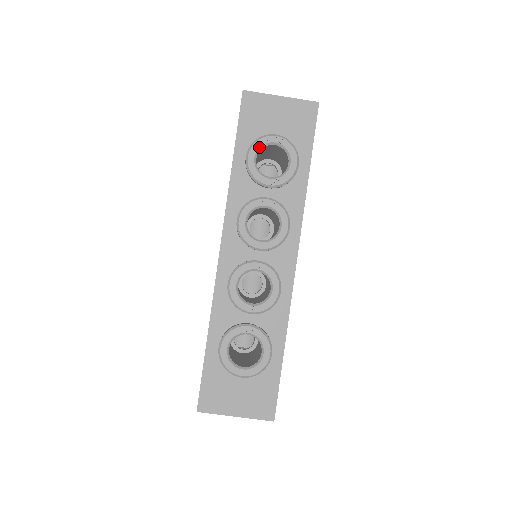
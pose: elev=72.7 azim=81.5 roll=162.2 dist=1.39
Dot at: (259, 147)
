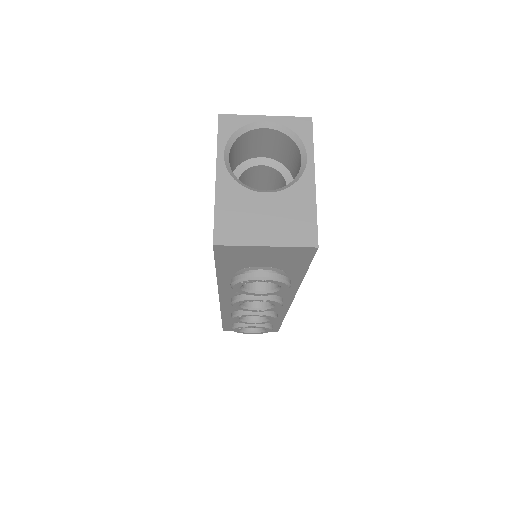
Dot at: occluded
